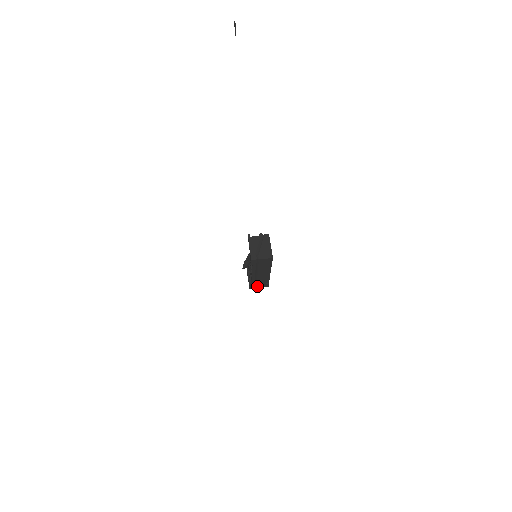
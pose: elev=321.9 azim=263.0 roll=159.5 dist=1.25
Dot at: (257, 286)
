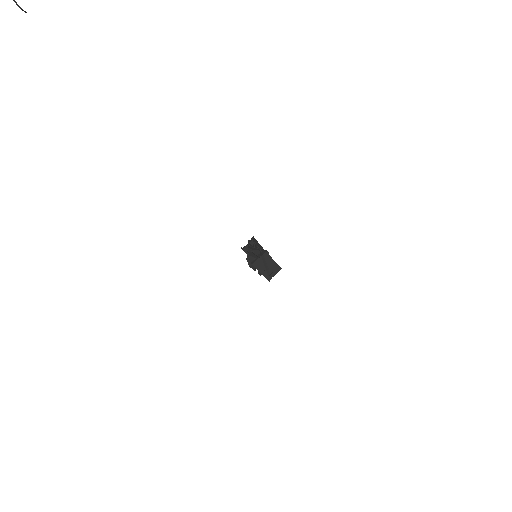
Dot at: occluded
